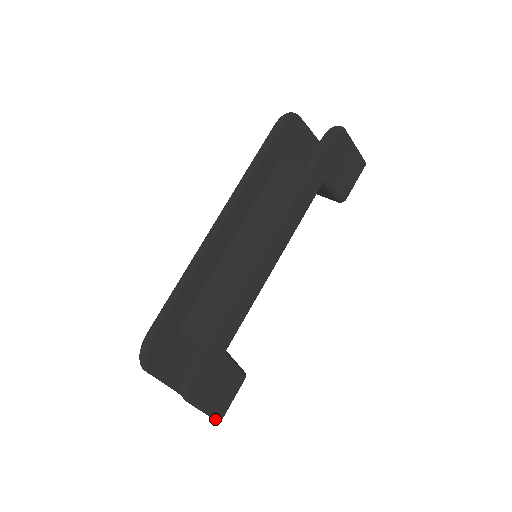
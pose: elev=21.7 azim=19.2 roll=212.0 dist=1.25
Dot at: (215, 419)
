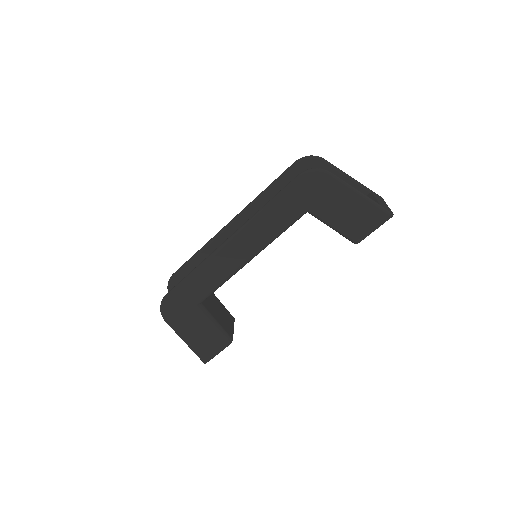
Dot at: (199, 357)
